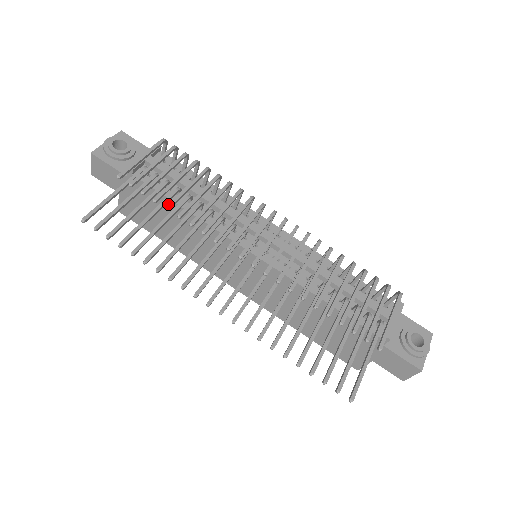
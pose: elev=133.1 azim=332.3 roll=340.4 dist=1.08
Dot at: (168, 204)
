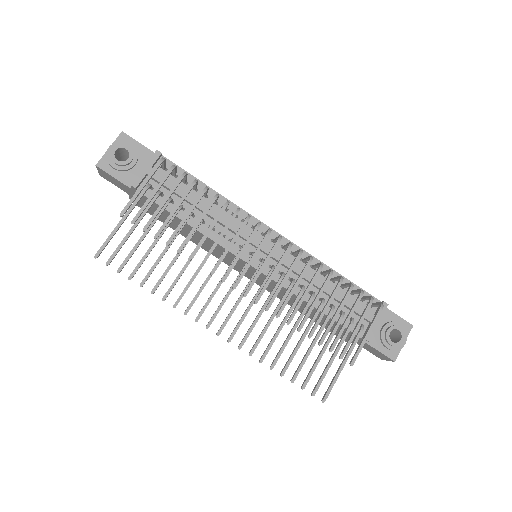
Dot at: (168, 240)
